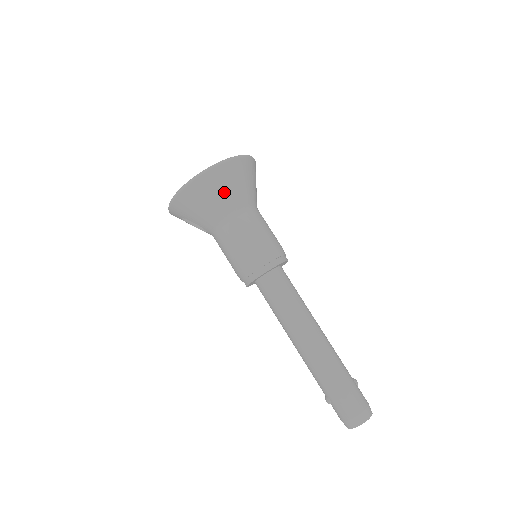
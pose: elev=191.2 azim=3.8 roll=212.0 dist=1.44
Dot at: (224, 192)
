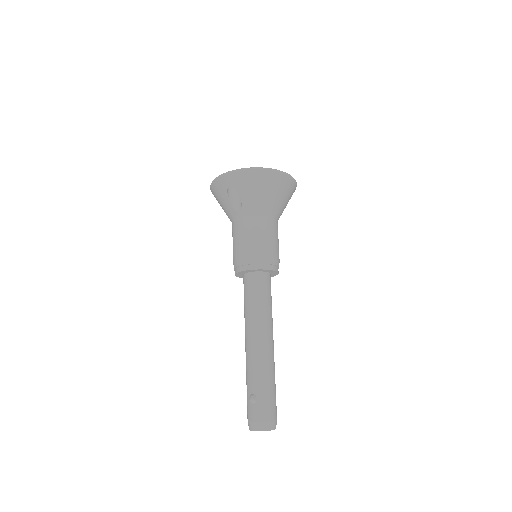
Dot at: (282, 197)
